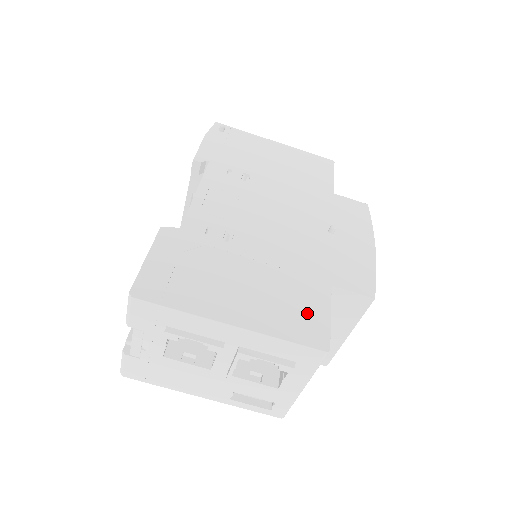
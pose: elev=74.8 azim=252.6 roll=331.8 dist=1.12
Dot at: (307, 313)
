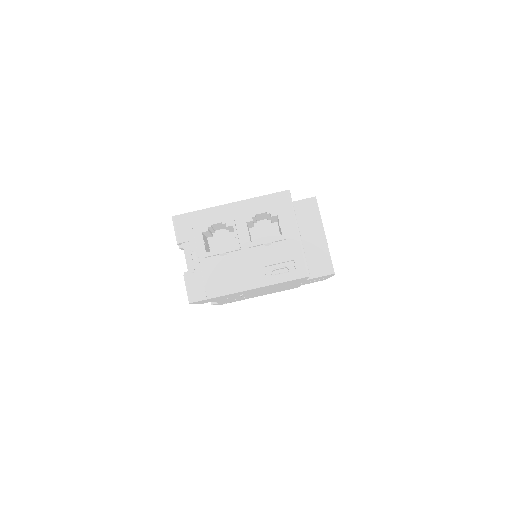
Dot at: occluded
